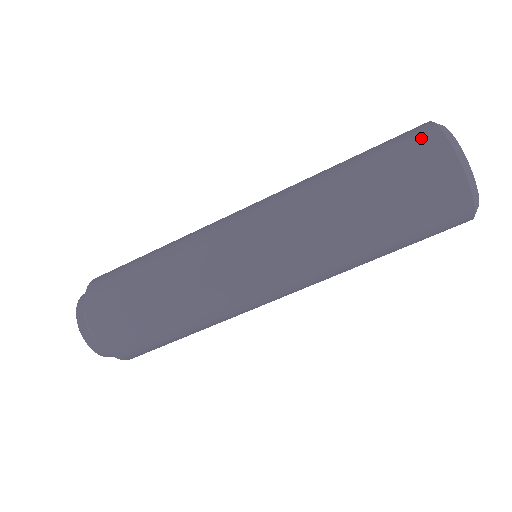
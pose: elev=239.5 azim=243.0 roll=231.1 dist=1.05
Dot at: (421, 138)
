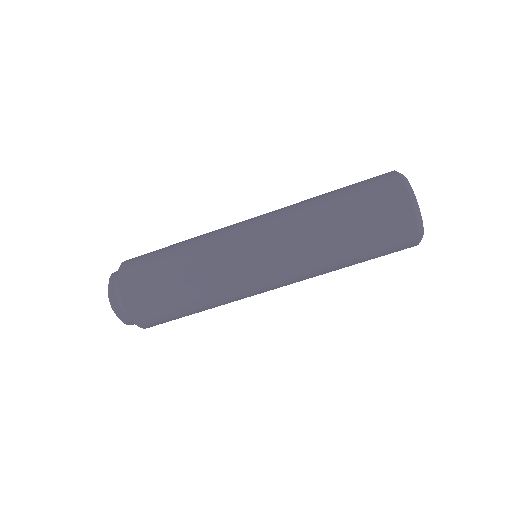
Dot at: occluded
